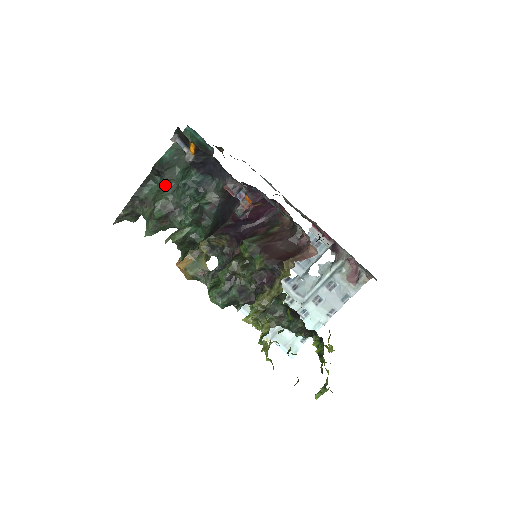
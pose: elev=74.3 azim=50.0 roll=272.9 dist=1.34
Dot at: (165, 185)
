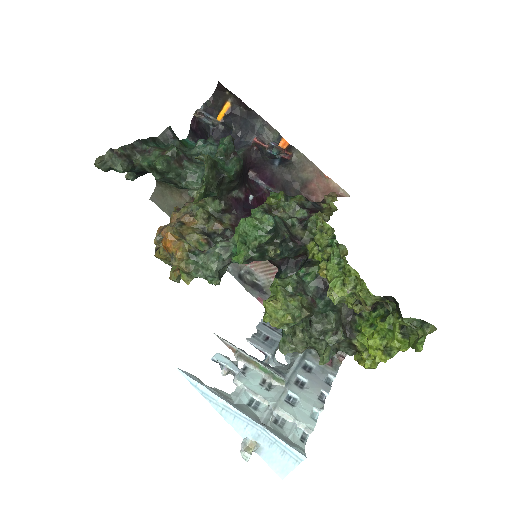
Dot at: occluded
